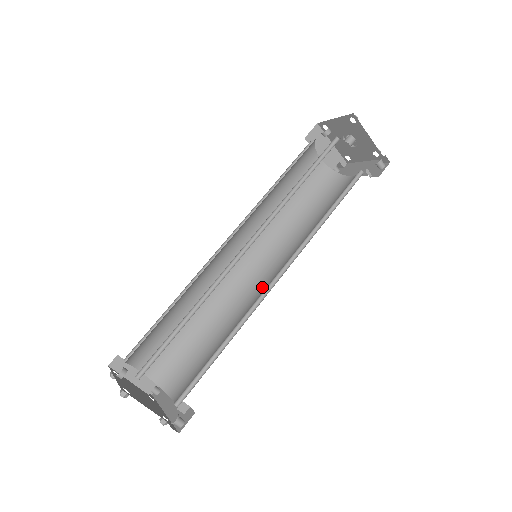
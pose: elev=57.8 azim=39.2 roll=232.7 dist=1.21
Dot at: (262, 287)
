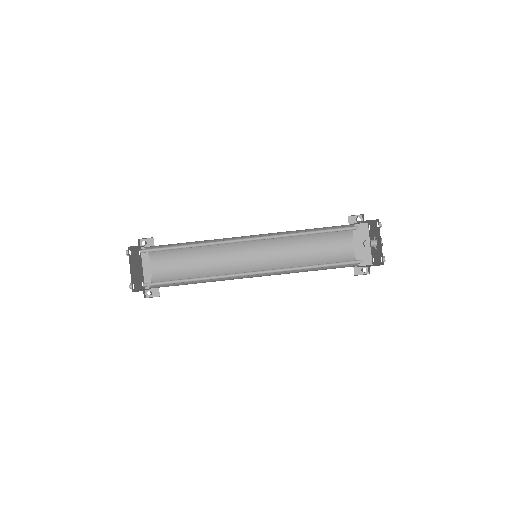
Dot at: (244, 257)
